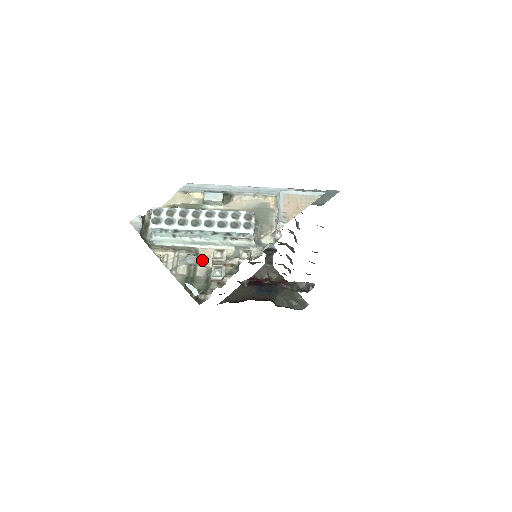
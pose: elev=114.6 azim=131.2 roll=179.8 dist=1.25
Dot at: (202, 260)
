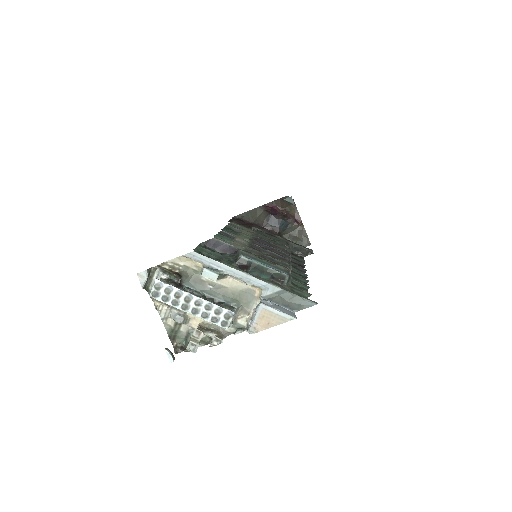
Dot at: (187, 320)
